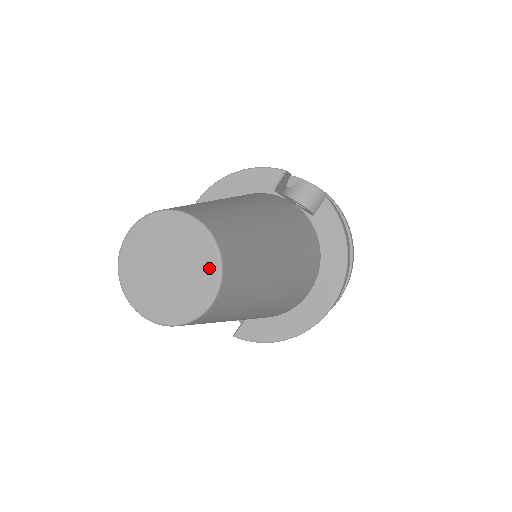
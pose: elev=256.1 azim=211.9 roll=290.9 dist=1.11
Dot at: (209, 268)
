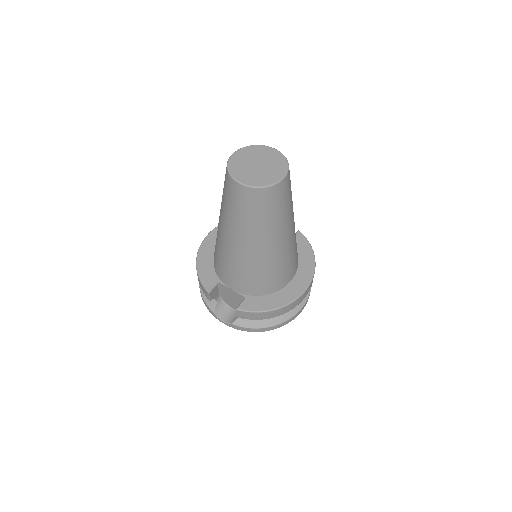
Dot at: (282, 165)
